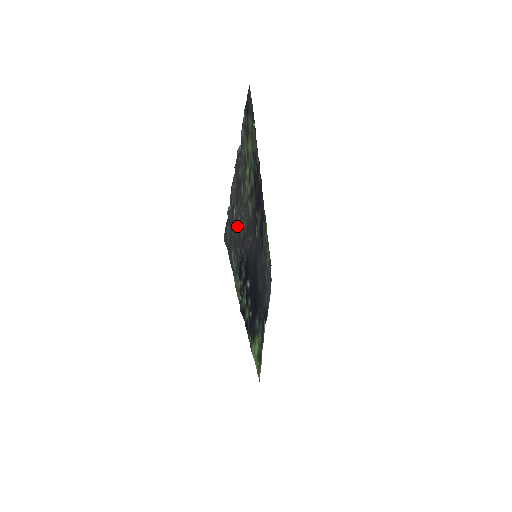
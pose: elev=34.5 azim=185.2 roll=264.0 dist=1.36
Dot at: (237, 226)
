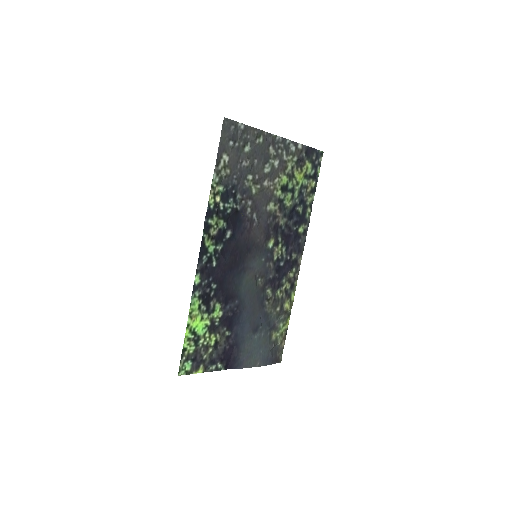
Dot at: (244, 161)
